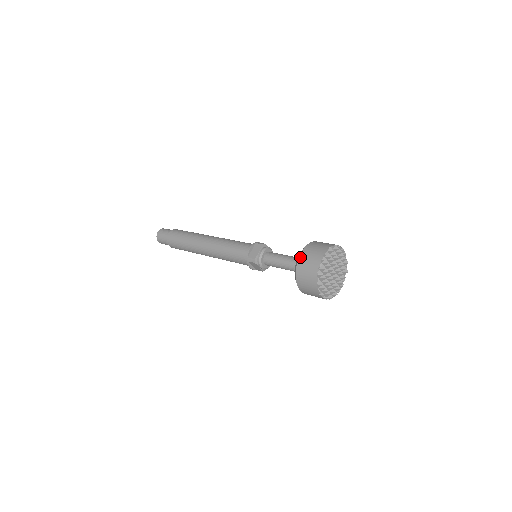
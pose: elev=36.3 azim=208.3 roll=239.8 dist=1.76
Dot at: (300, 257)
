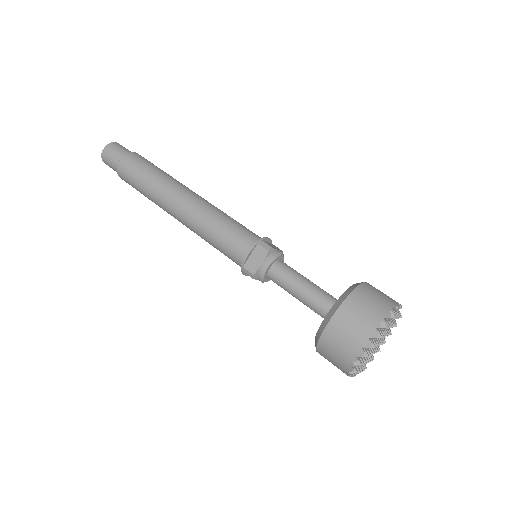
Dot at: (329, 324)
